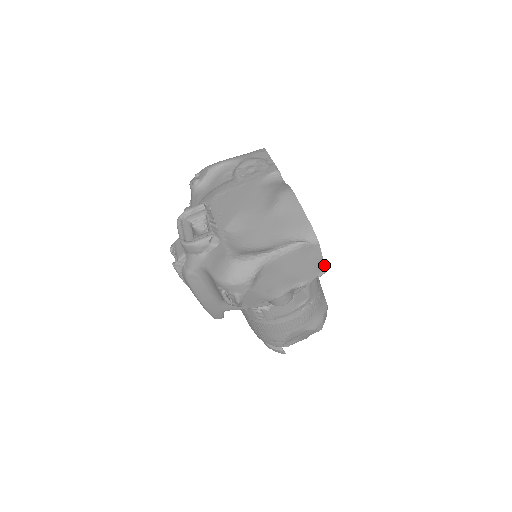
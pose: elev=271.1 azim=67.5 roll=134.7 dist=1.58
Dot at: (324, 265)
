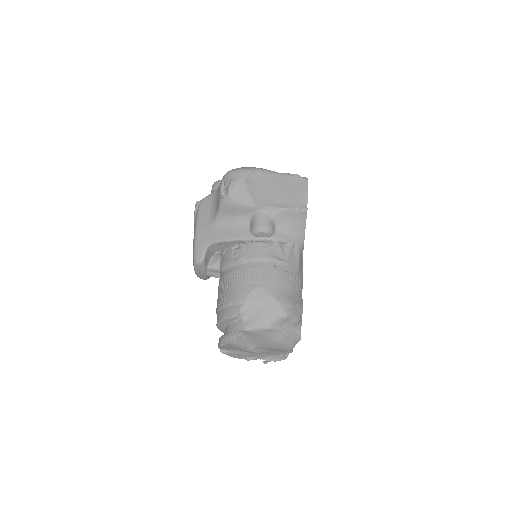
Dot at: (307, 203)
